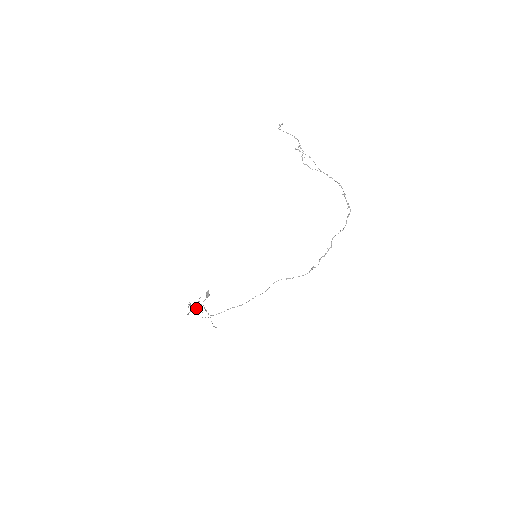
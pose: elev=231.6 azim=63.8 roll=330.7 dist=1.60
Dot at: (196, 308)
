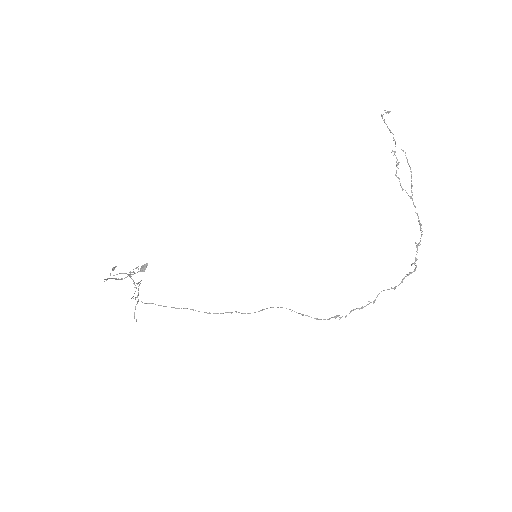
Dot at: occluded
